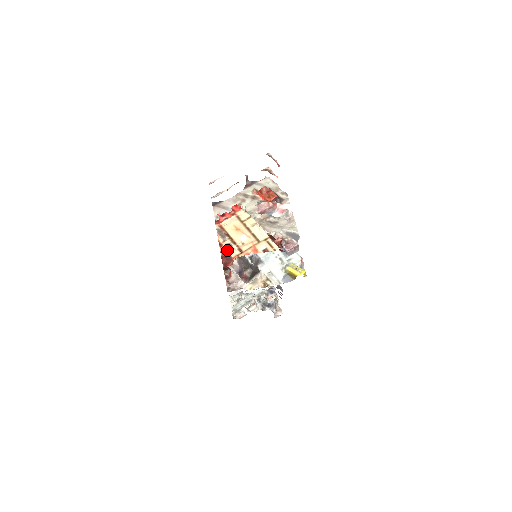
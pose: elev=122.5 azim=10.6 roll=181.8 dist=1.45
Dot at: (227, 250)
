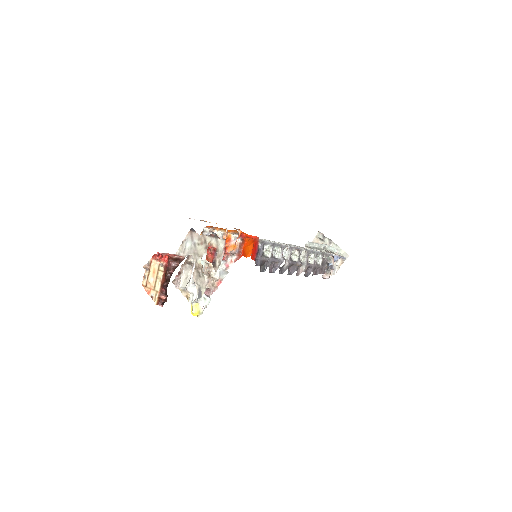
Dot at: (143, 278)
